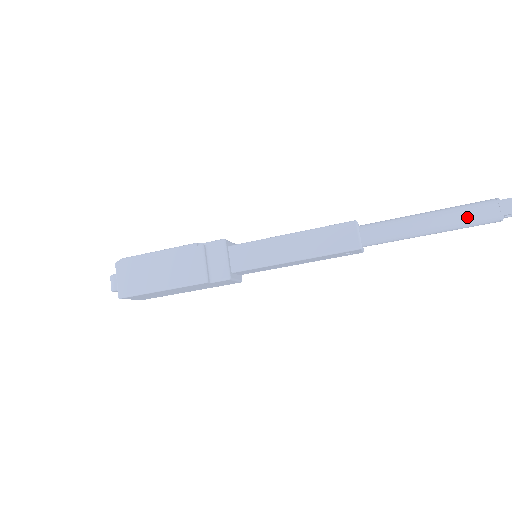
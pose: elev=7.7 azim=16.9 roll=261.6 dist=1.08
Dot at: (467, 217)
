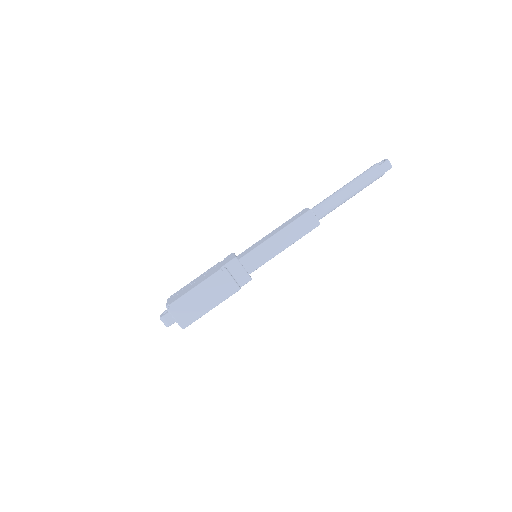
Dot at: (368, 182)
